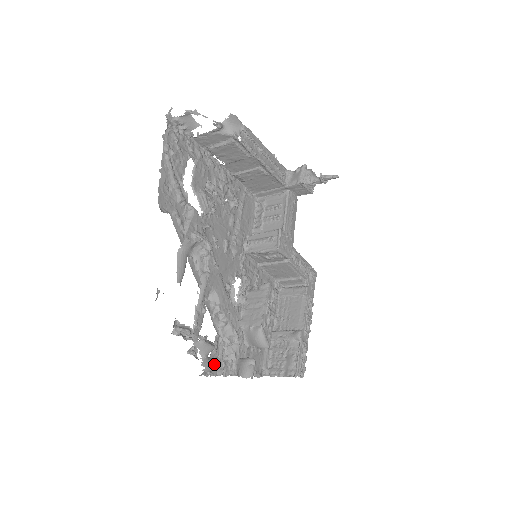
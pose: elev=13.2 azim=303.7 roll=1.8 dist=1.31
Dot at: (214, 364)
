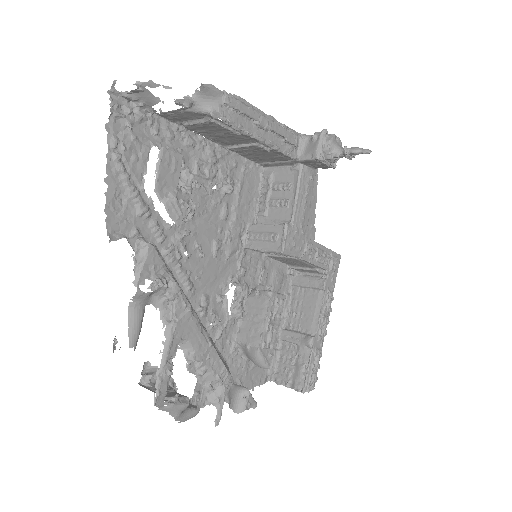
Dot at: (193, 414)
